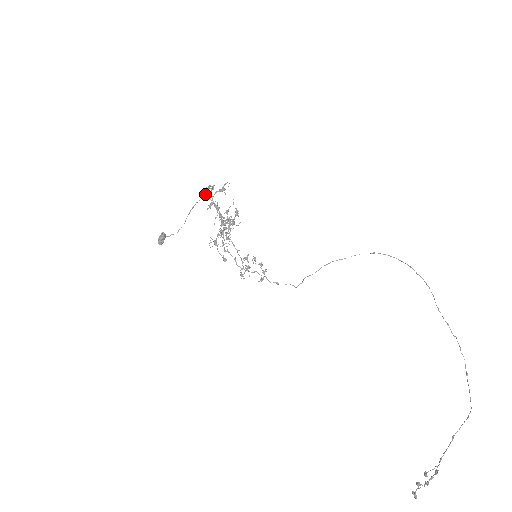
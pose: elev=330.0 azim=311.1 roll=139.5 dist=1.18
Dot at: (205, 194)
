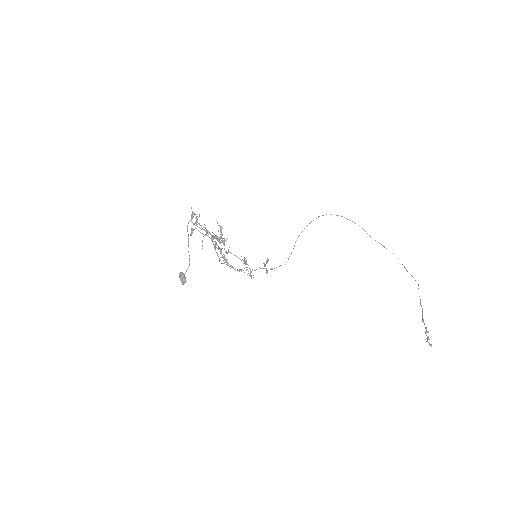
Dot at: (196, 224)
